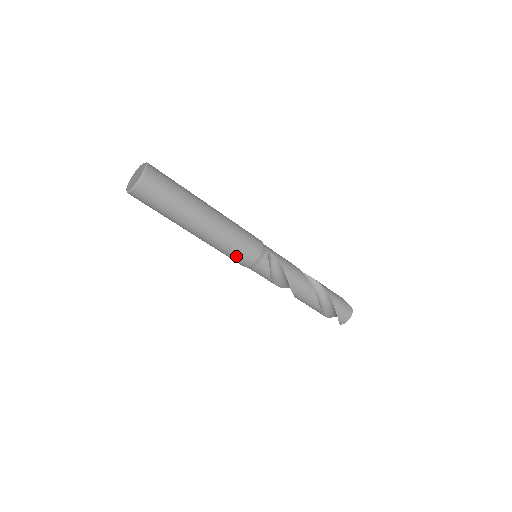
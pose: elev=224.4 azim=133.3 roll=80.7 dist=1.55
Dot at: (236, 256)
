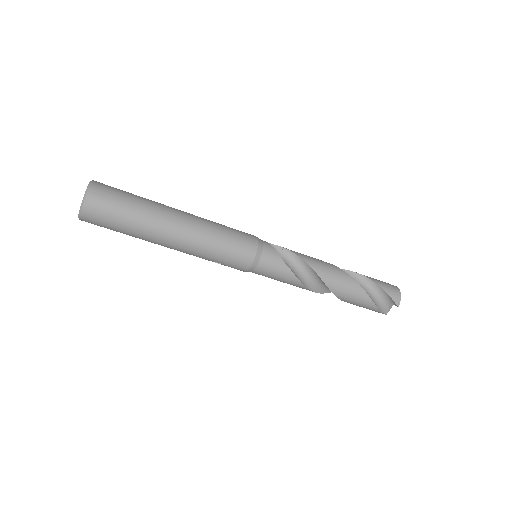
Dot at: (234, 247)
